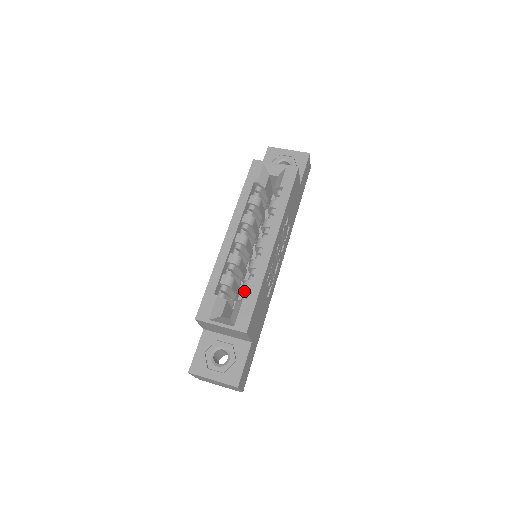
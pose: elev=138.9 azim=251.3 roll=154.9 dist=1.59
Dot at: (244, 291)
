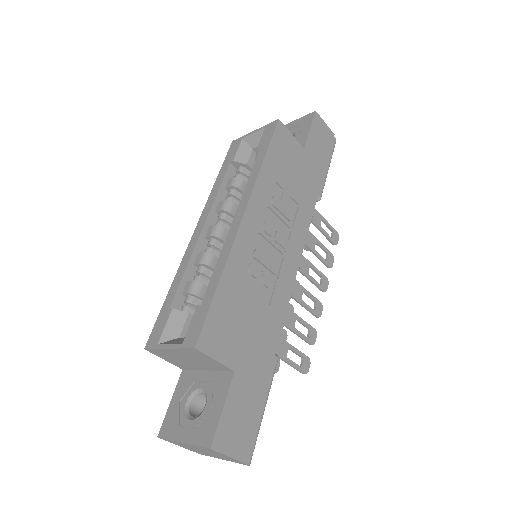
Dot at: occluded
